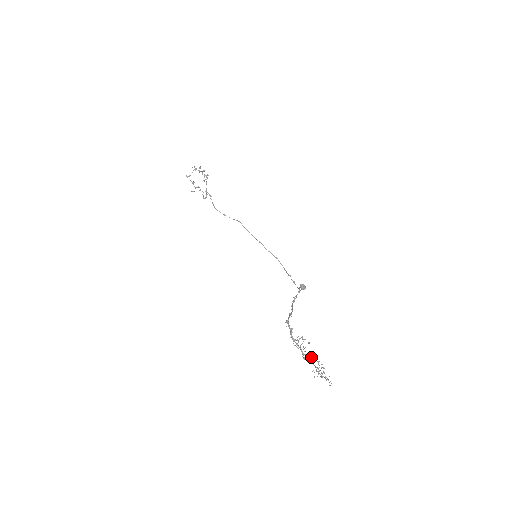
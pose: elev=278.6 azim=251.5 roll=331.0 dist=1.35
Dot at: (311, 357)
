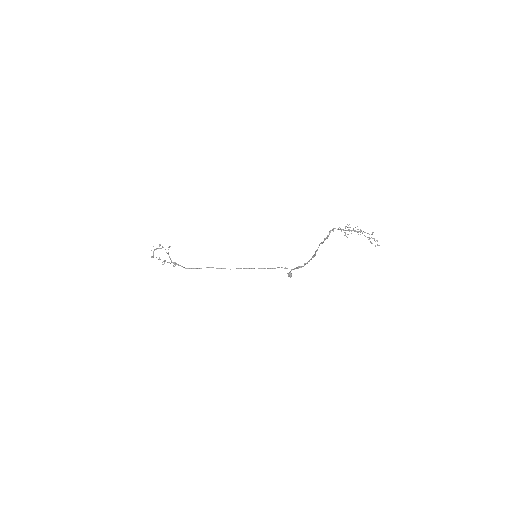
Dot at: occluded
